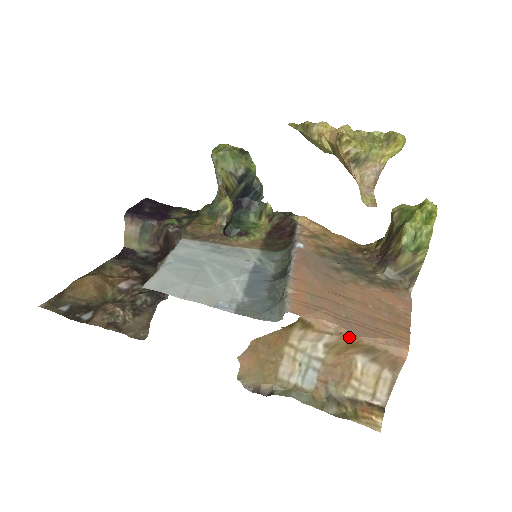
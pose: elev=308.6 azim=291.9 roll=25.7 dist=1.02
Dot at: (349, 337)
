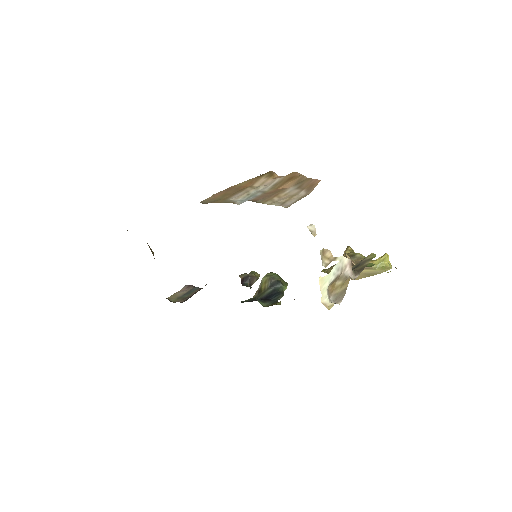
Dot at: (292, 174)
